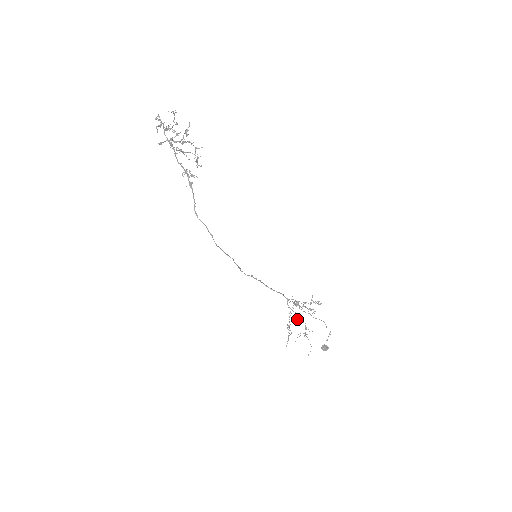
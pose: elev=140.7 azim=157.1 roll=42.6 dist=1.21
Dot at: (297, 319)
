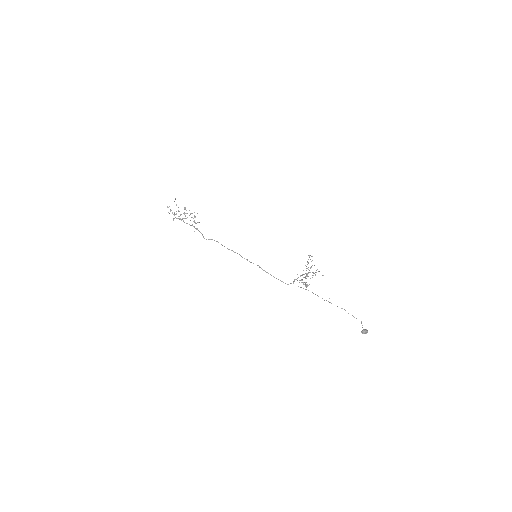
Dot at: (306, 276)
